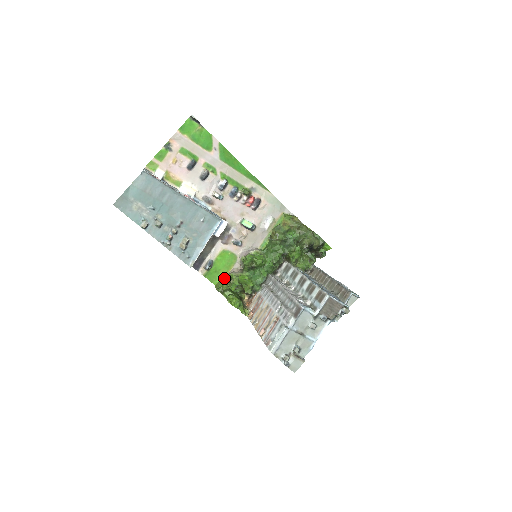
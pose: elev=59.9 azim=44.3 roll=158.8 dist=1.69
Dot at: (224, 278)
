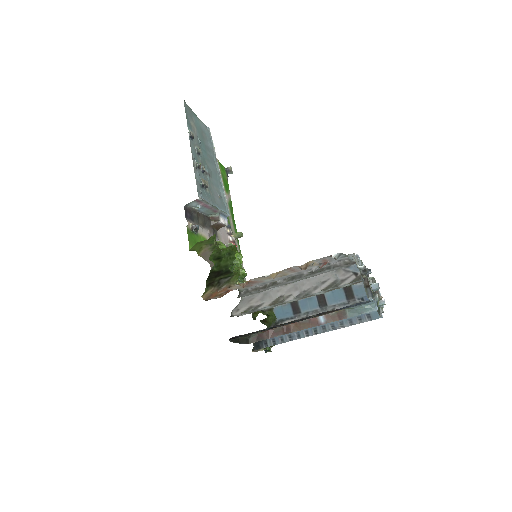
Dot at: (199, 254)
